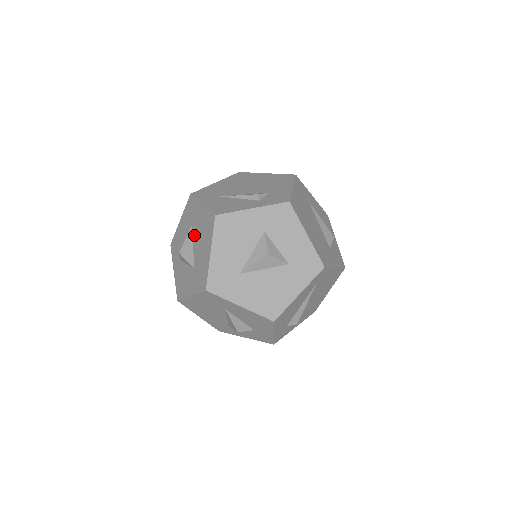
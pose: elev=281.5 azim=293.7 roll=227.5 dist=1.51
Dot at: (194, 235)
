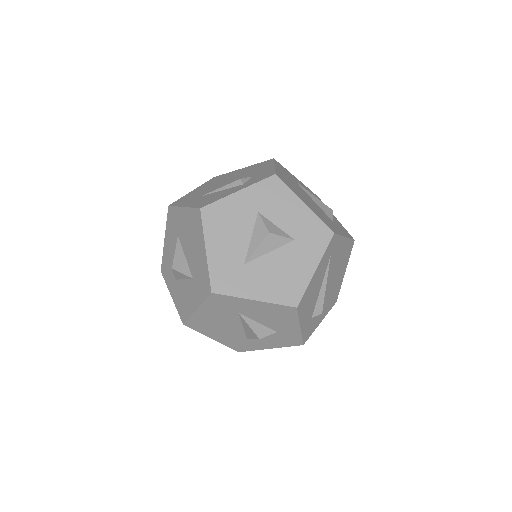
Dot at: (183, 244)
